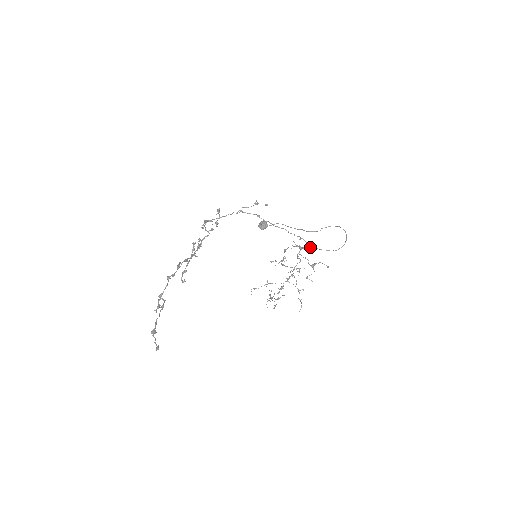
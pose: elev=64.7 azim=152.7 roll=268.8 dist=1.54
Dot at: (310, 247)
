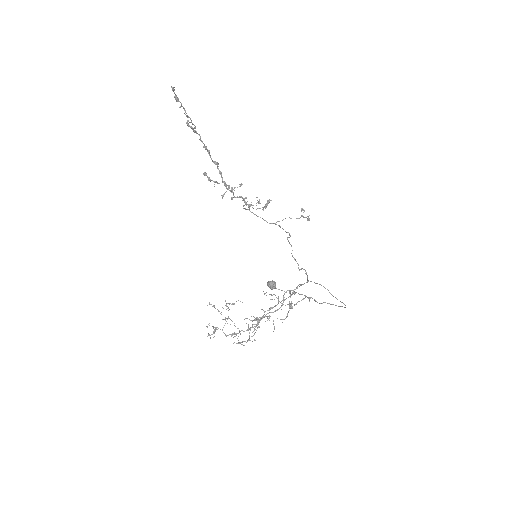
Dot at: occluded
